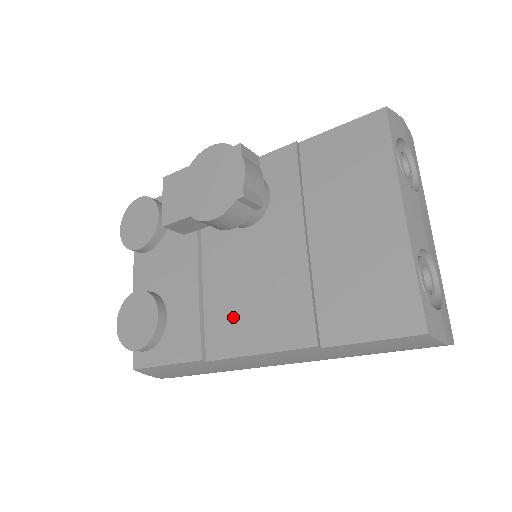
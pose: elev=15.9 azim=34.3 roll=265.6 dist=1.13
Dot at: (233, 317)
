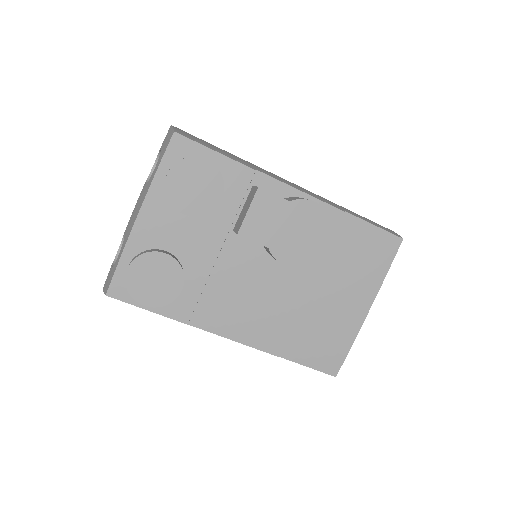
Dot at: (229, 307)
